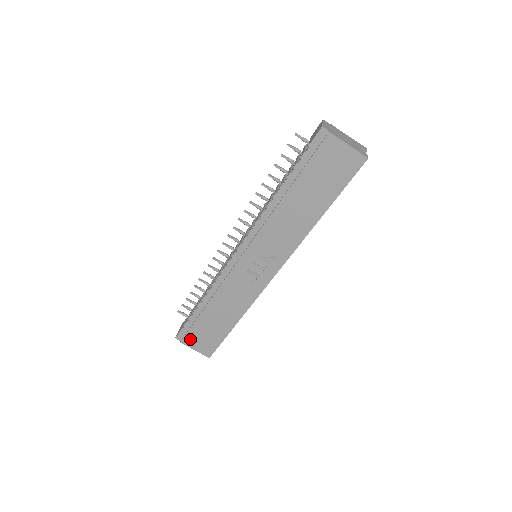
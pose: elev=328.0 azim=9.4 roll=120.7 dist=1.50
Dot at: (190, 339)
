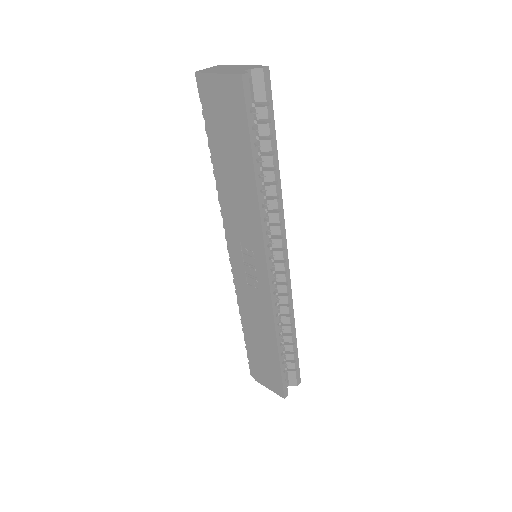
Dot at: (259, 375)
